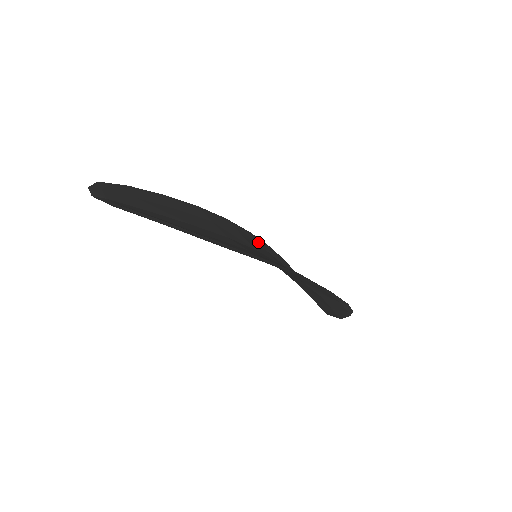
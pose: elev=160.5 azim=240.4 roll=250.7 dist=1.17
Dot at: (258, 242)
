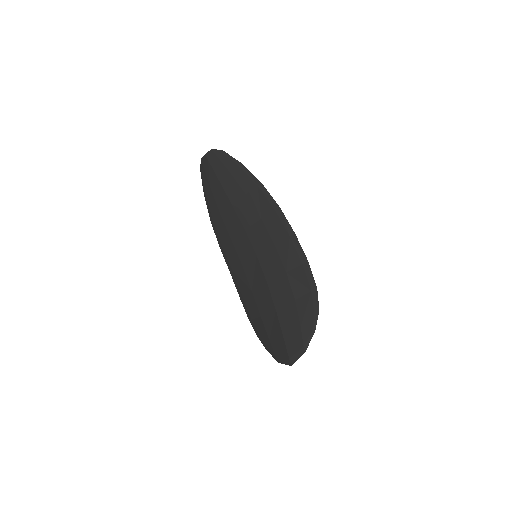
Dot at: (248, 291)
